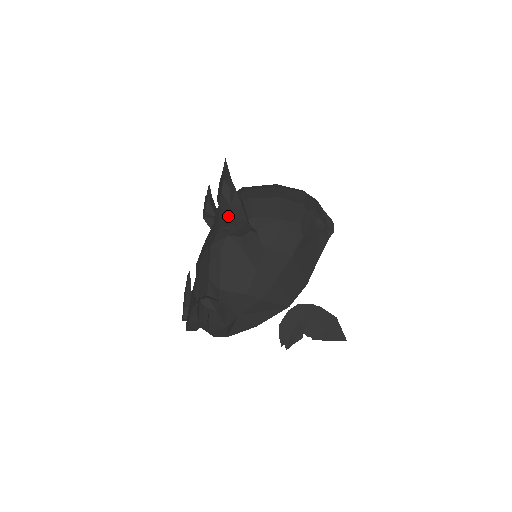
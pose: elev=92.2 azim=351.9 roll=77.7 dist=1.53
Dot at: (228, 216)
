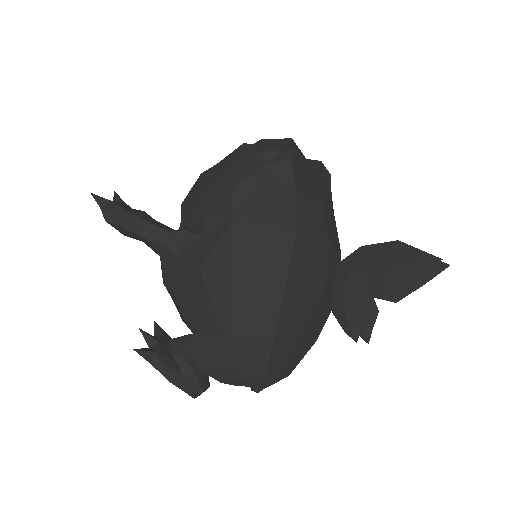
Dot at: (135, 237)
